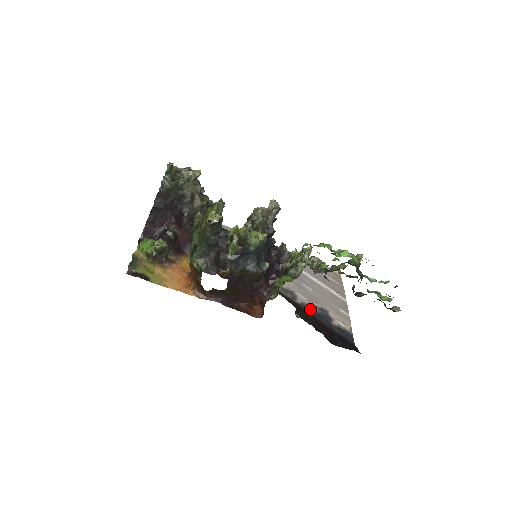
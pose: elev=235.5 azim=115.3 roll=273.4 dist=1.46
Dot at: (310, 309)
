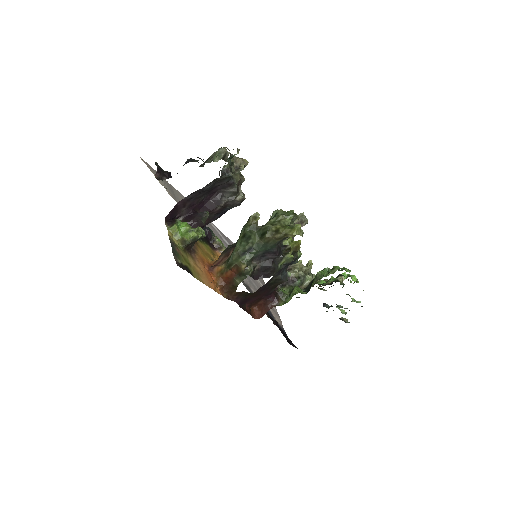
Dot at: occluded
